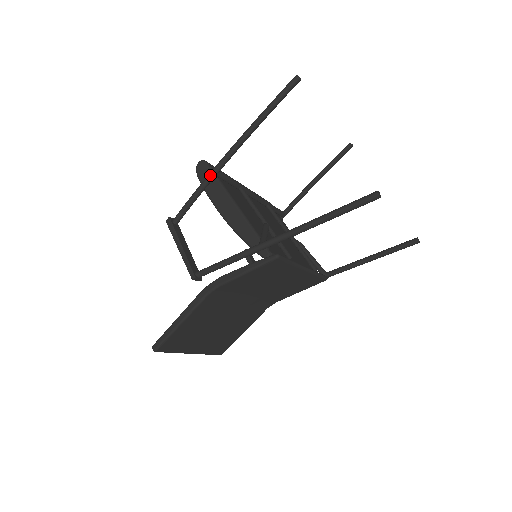
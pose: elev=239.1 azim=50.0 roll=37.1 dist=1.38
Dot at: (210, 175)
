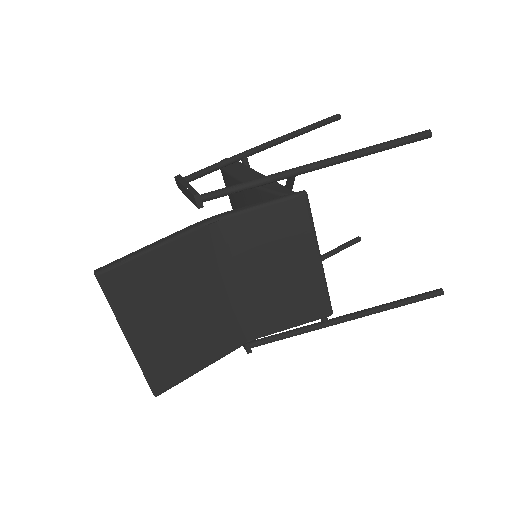
Dot at: (238, 154)
